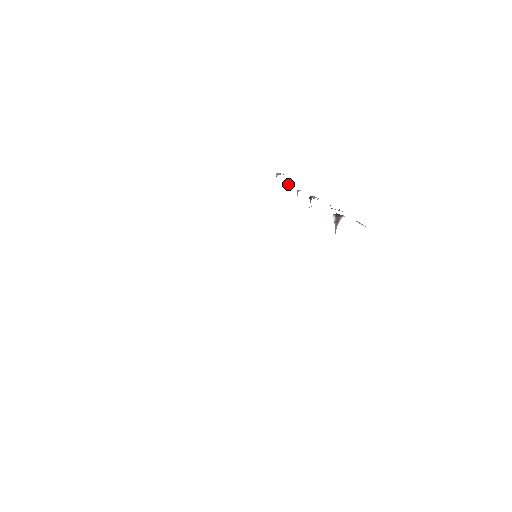
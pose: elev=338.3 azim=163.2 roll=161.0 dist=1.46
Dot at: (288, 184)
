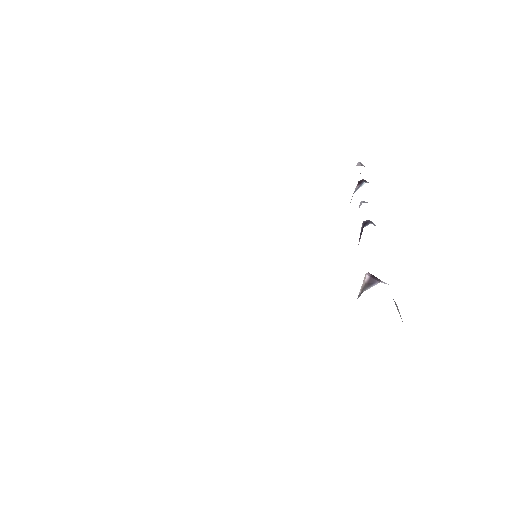
Dot at: (361, 184)
